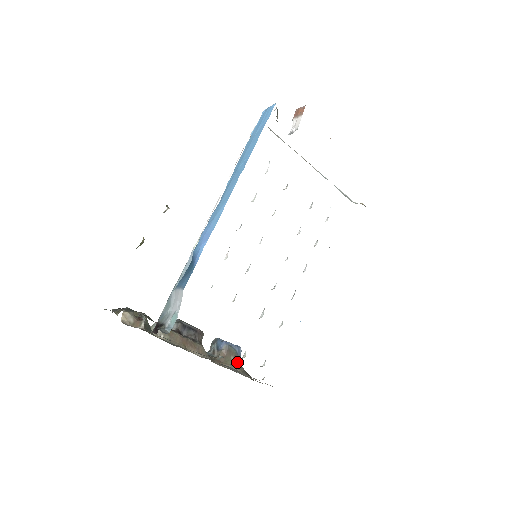
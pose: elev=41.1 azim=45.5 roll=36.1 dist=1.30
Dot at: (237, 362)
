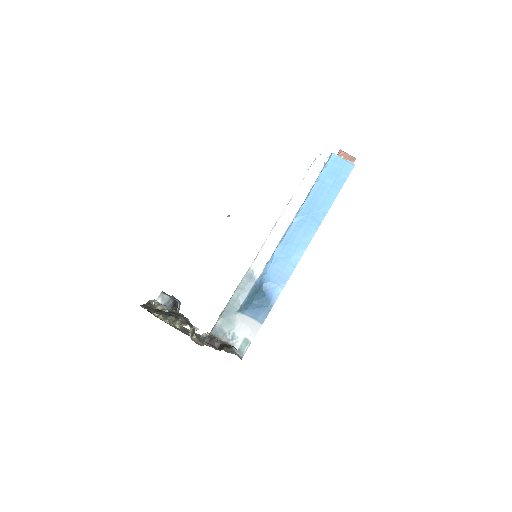
Dot at: occluded
